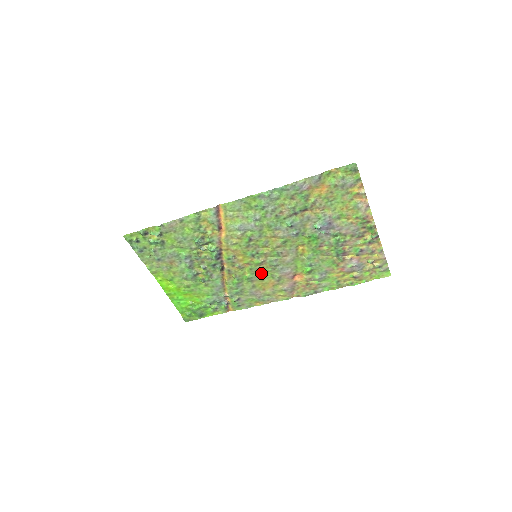
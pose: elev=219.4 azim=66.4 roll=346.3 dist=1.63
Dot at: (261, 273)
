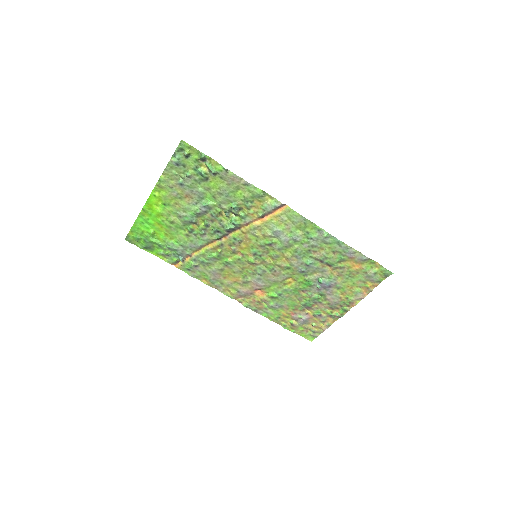
Dot at: (241, 268)
